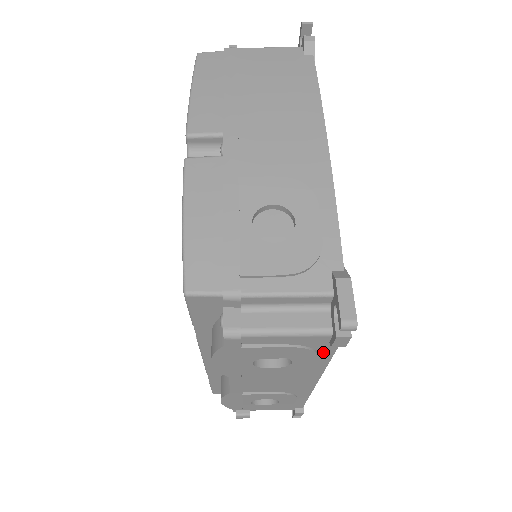
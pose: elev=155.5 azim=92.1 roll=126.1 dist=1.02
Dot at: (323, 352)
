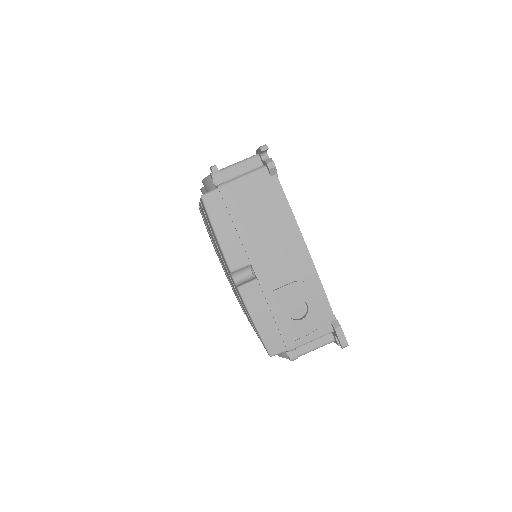
Dot at: occluded
